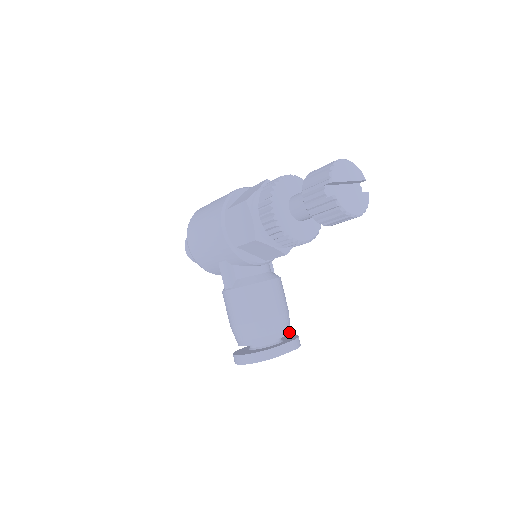
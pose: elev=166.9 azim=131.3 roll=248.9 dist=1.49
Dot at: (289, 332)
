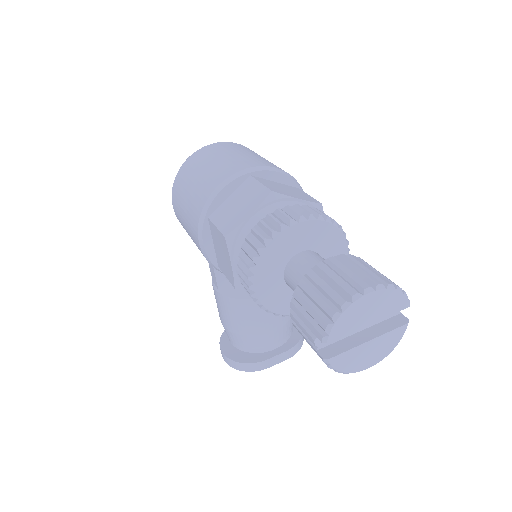
Dot at: (287, 338)
